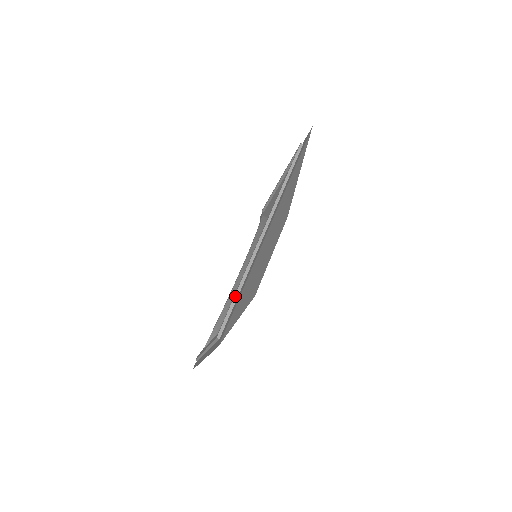
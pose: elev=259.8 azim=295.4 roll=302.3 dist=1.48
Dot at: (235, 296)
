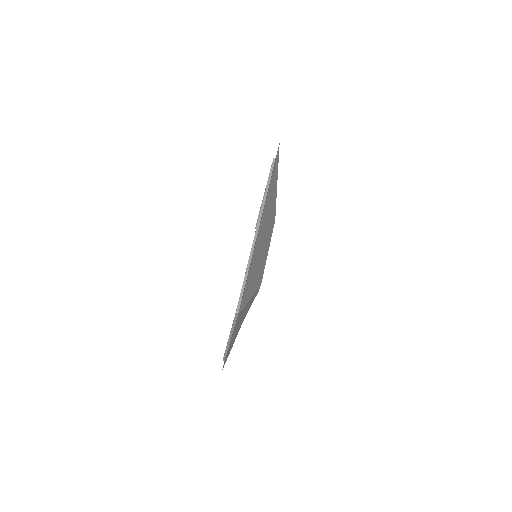
Dot at: (244, 280)
